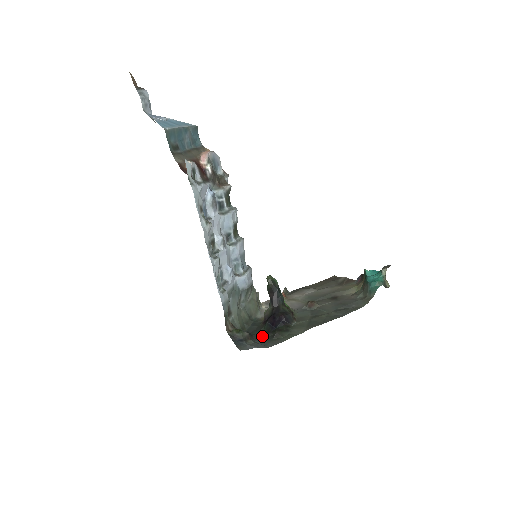
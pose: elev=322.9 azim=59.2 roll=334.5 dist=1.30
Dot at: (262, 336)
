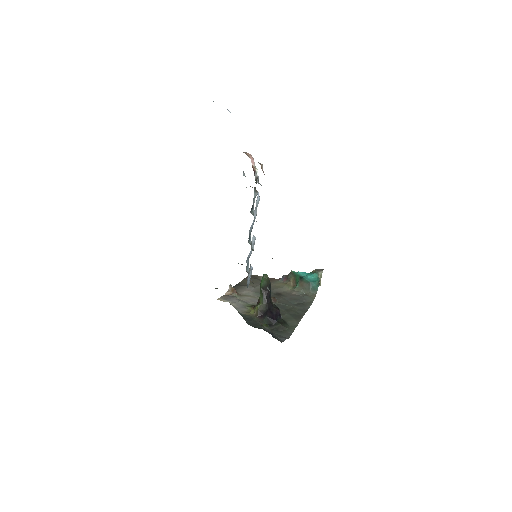
Dot at: occluded
